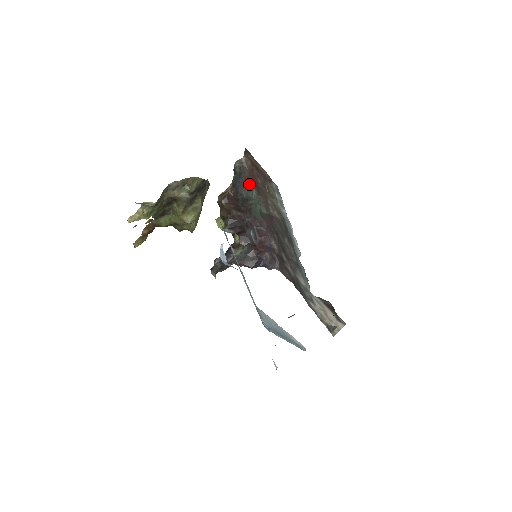
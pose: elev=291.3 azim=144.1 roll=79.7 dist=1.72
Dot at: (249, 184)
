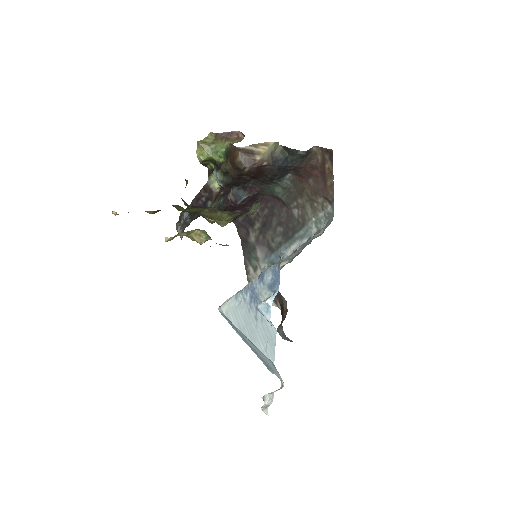
Dot at: (293, 170)
